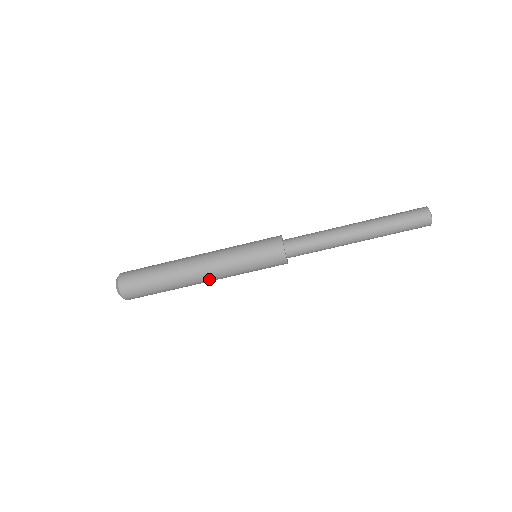
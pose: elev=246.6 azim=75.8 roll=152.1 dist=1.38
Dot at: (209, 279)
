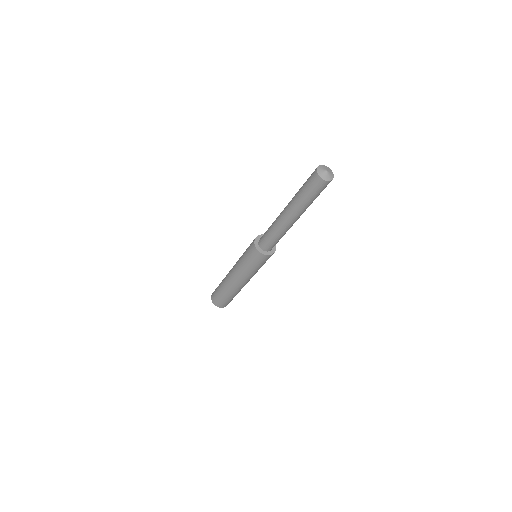
Dot at: (248, 281)
